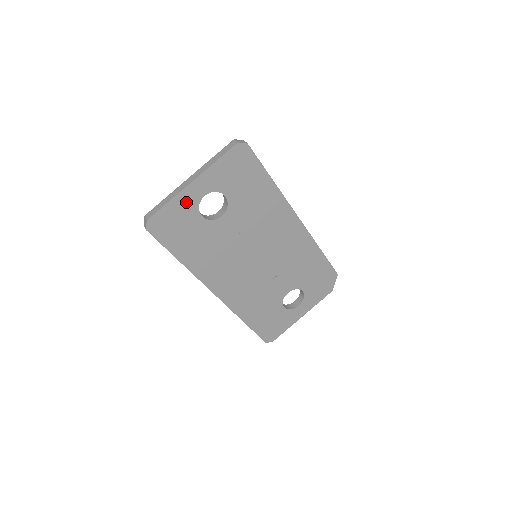
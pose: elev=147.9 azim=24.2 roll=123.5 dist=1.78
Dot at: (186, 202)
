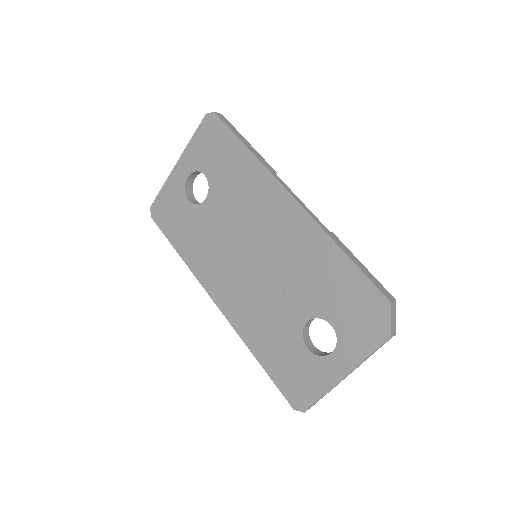
Dot at: (175, 186)
